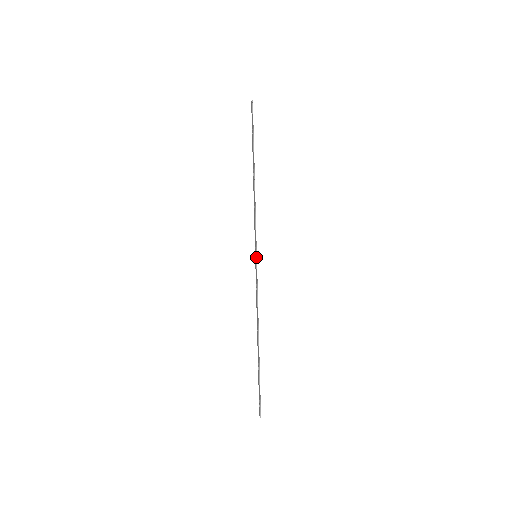
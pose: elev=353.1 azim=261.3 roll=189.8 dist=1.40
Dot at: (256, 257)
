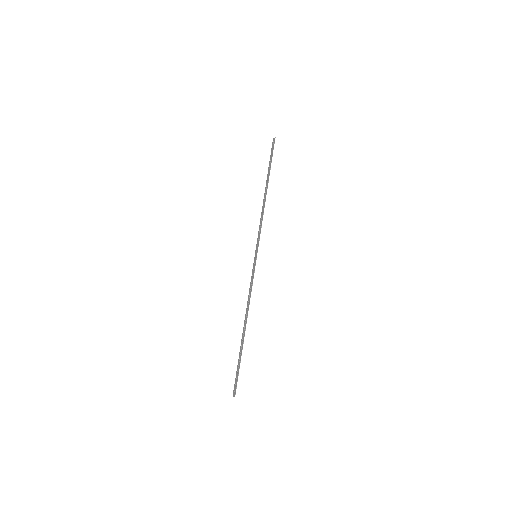
Dot at: (256, 257)
